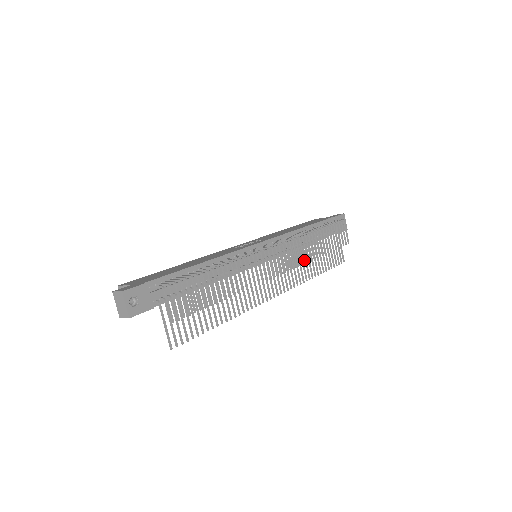
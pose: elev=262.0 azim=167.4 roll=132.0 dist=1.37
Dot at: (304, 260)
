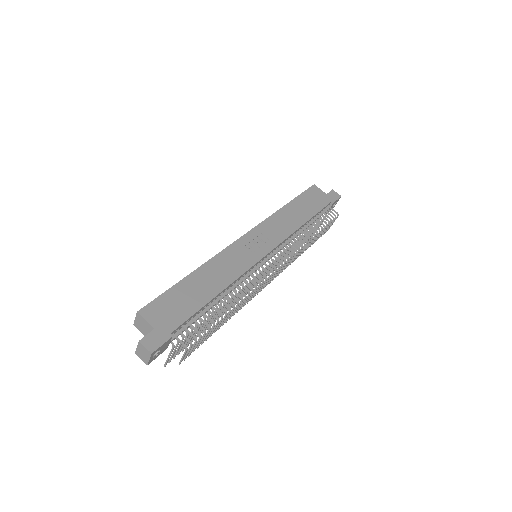
Dot at: (290, 263)
